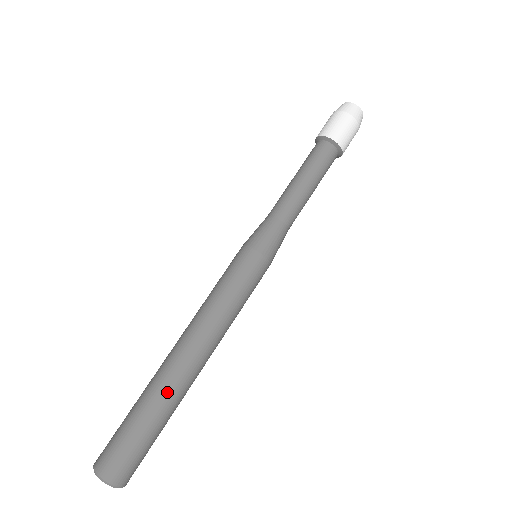
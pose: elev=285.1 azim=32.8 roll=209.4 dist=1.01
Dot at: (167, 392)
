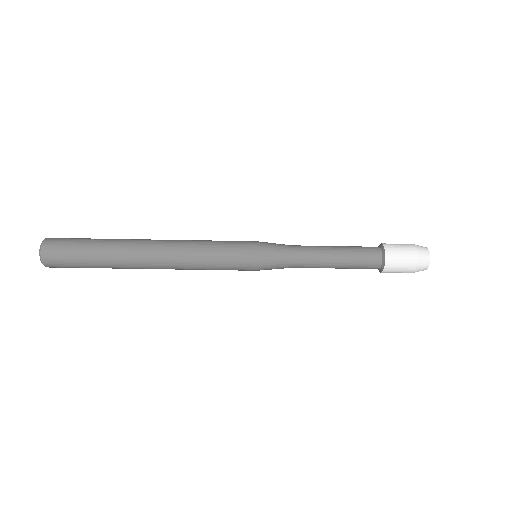
Dot at: occluded
